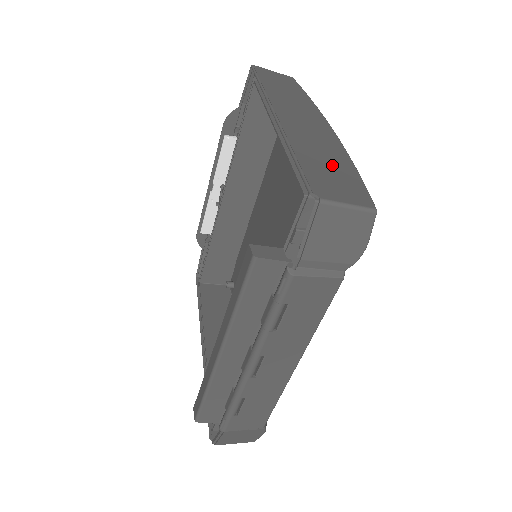
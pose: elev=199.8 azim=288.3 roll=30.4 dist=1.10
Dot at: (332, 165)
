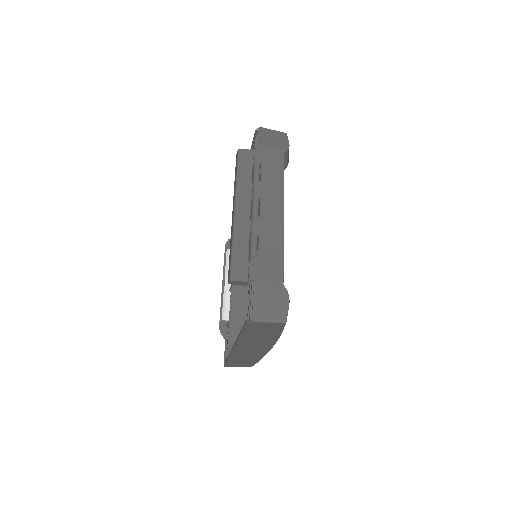
Dot at: occluded
